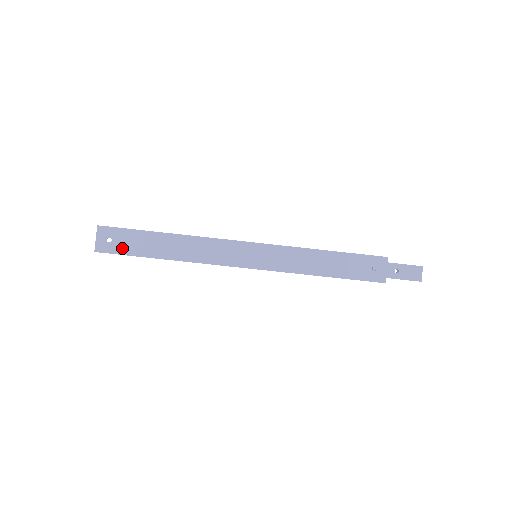
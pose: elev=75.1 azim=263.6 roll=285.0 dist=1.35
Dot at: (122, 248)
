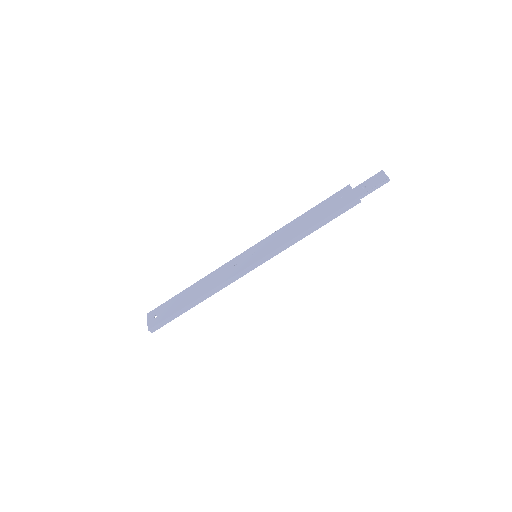
Dot at: (165, 315)
